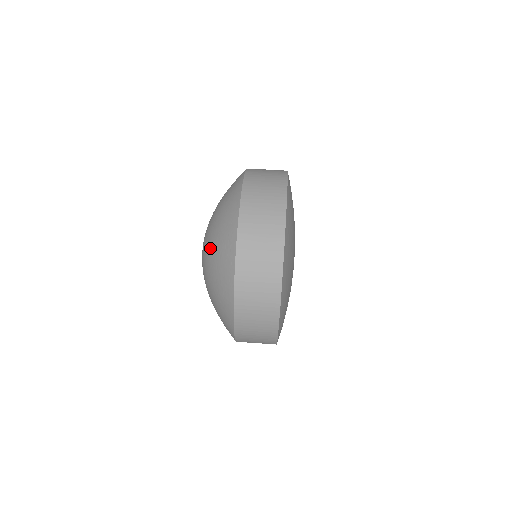
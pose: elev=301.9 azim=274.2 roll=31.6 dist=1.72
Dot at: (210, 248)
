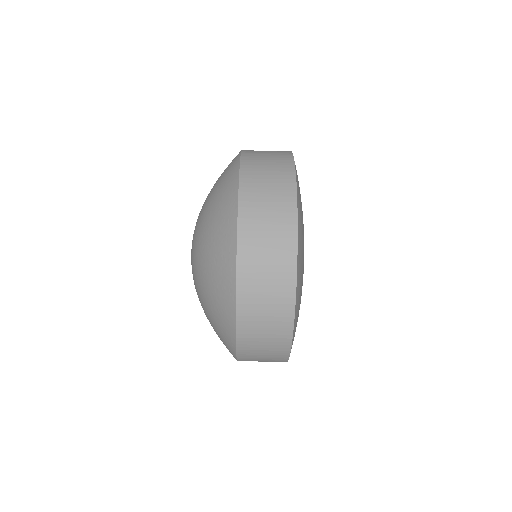
Dot at: (202, 250)
